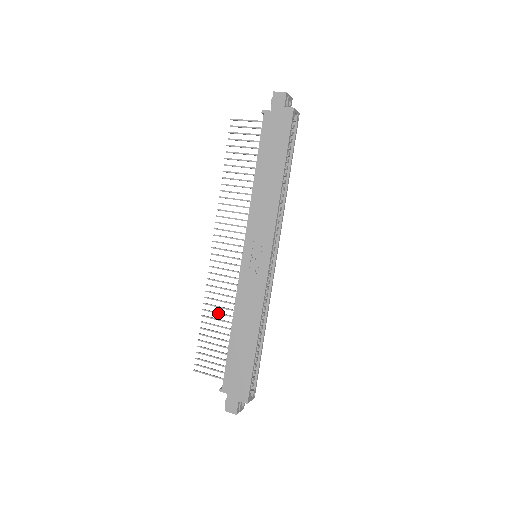
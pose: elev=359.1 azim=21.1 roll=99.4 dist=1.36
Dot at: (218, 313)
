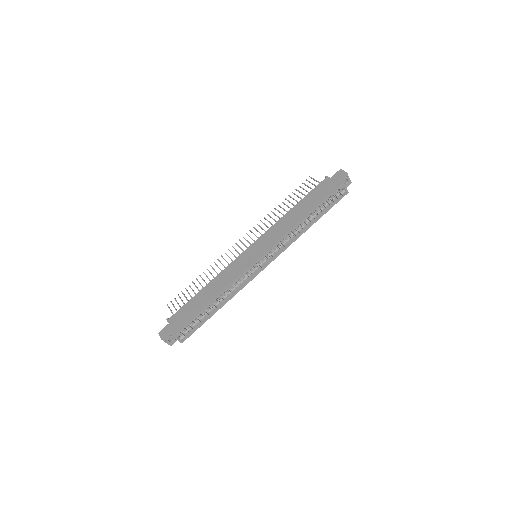
Dot at: occluded
